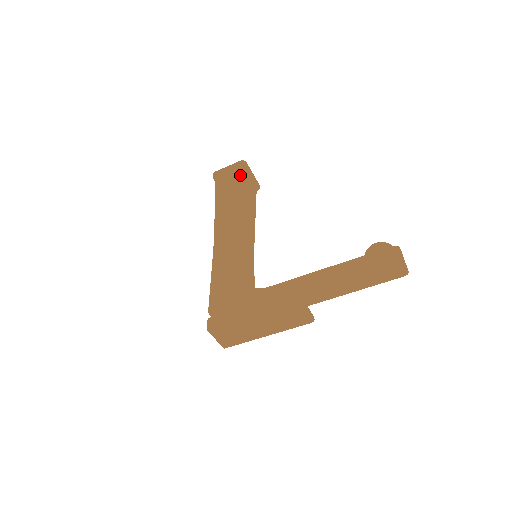
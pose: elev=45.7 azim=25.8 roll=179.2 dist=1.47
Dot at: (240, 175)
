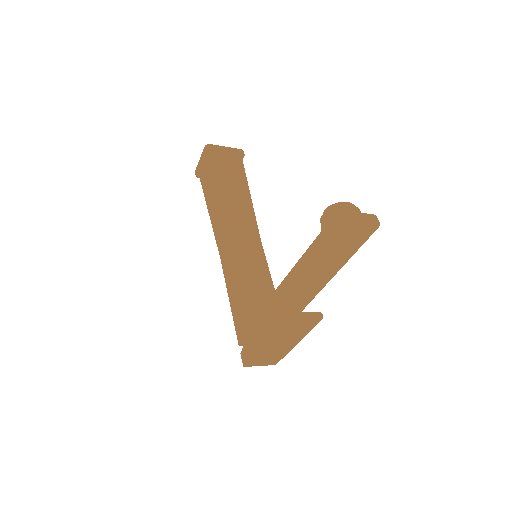
Dot at: (211, 165)
